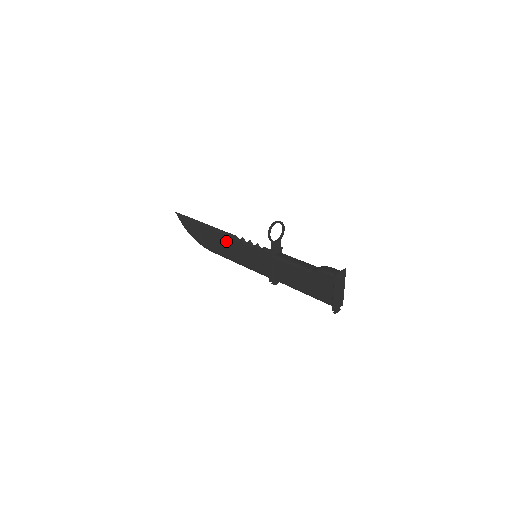
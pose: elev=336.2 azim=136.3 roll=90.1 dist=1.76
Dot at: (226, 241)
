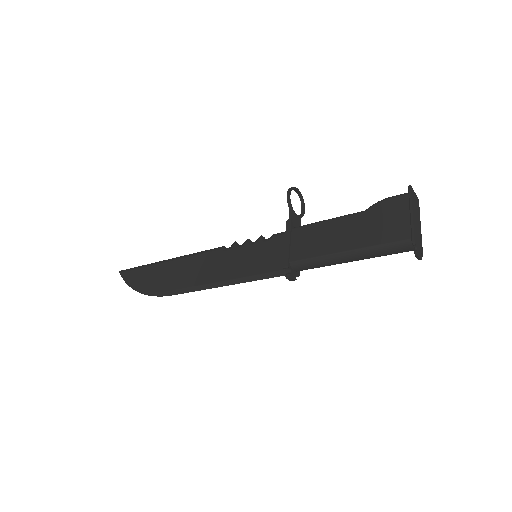
Dot at: (203, 261)
